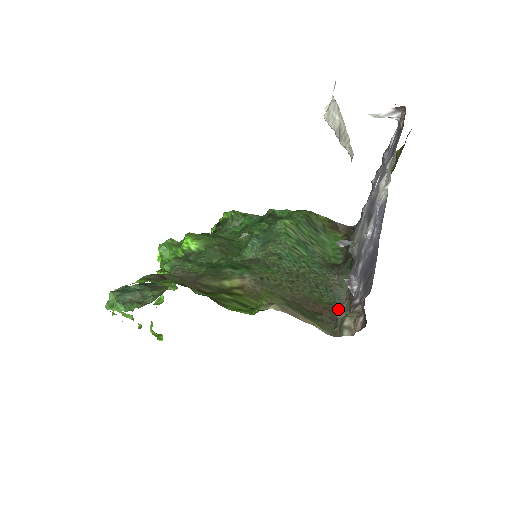
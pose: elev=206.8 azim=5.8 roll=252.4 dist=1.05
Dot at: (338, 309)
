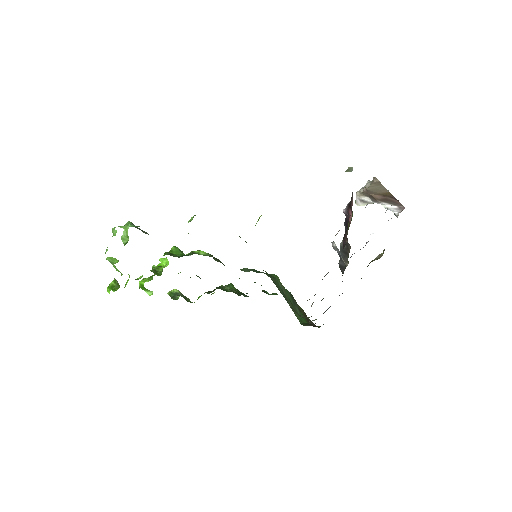
Dot at: occluded
